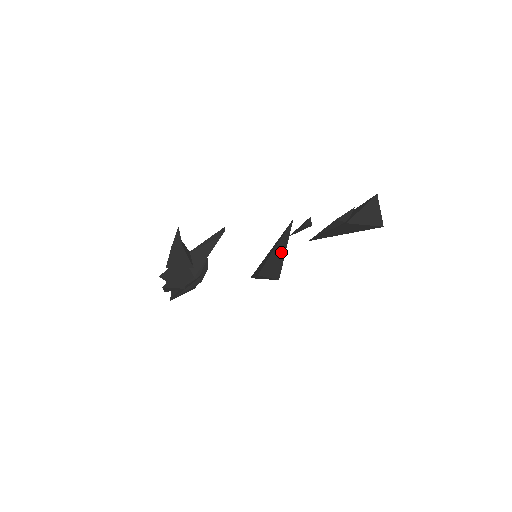
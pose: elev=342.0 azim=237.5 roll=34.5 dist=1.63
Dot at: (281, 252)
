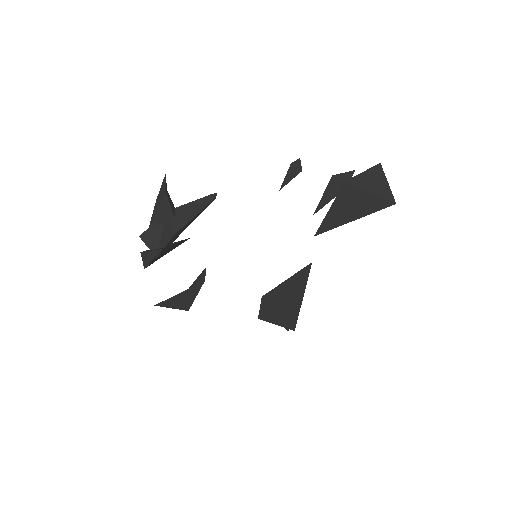
Dot at: (296, 293)
